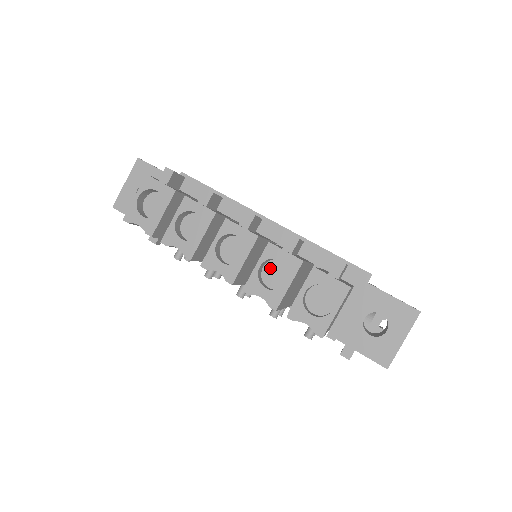
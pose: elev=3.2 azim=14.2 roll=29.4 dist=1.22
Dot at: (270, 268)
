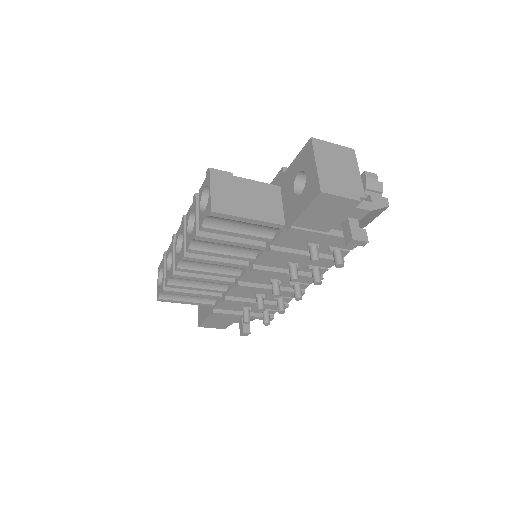
Dot at: occluded
